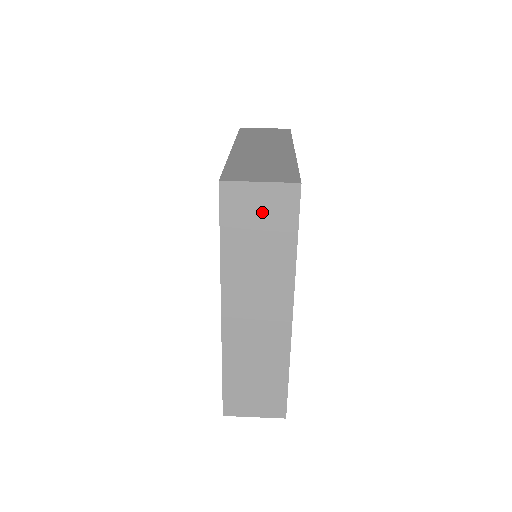
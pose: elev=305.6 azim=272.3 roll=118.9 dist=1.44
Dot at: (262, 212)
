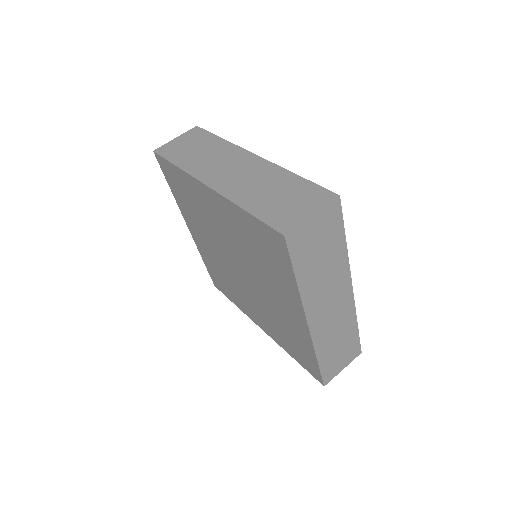
Dot at: (319, 235)
